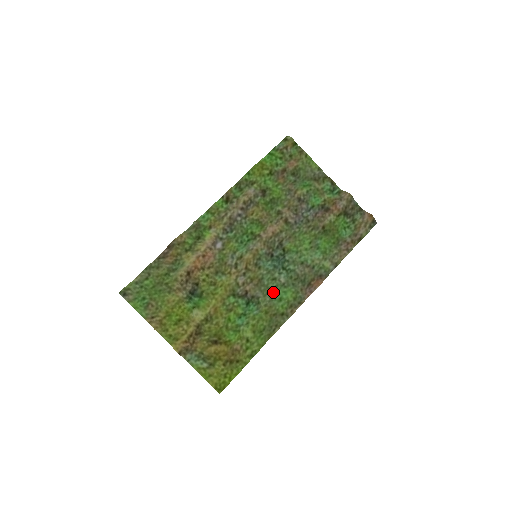
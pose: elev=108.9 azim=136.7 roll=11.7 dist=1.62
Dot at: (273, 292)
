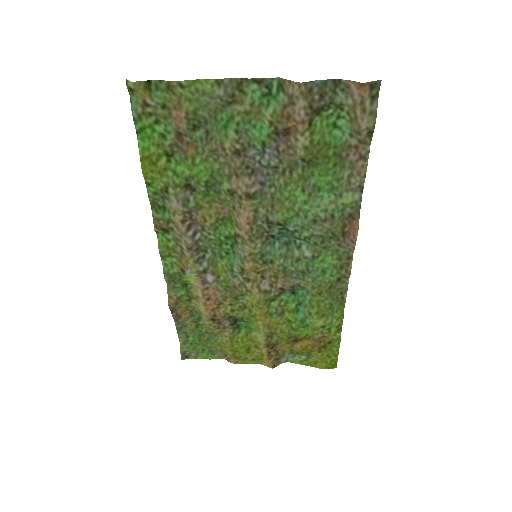
Dot at: (309, 271)
